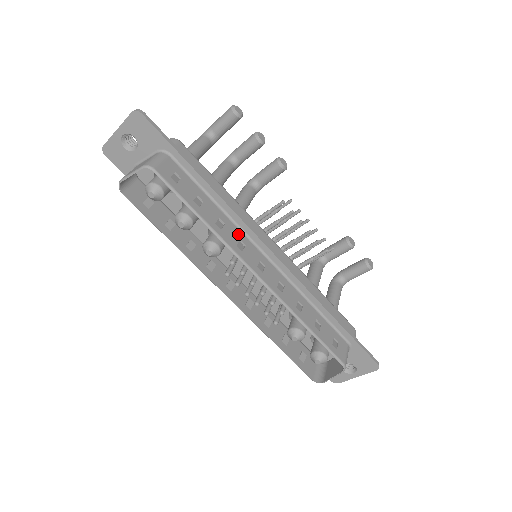
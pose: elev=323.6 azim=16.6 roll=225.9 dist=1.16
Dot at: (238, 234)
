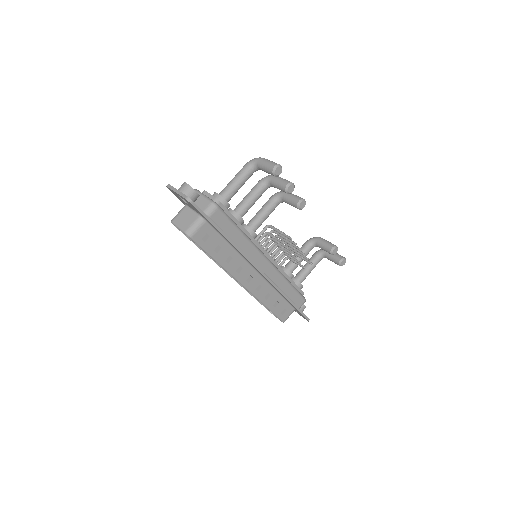
Dot at: (241, 262)
